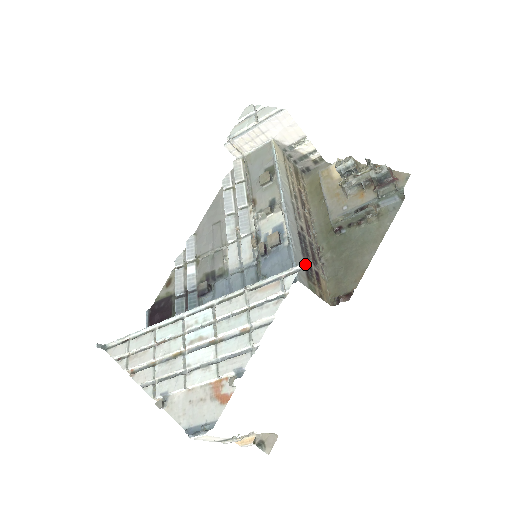
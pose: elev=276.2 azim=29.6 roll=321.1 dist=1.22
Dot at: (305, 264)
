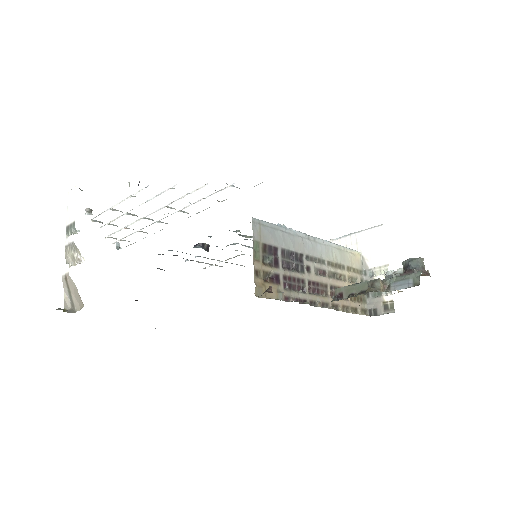
Dot at: (276, 253)
